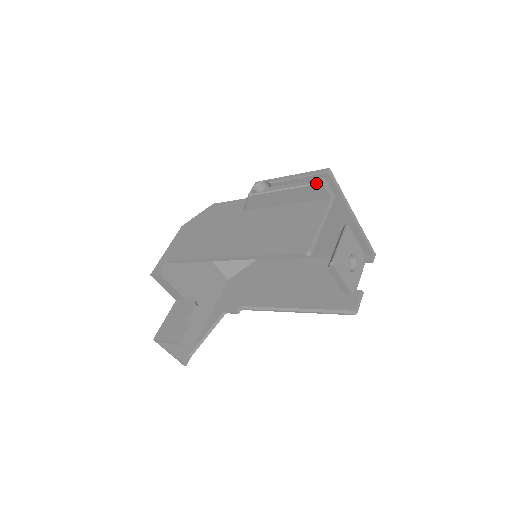
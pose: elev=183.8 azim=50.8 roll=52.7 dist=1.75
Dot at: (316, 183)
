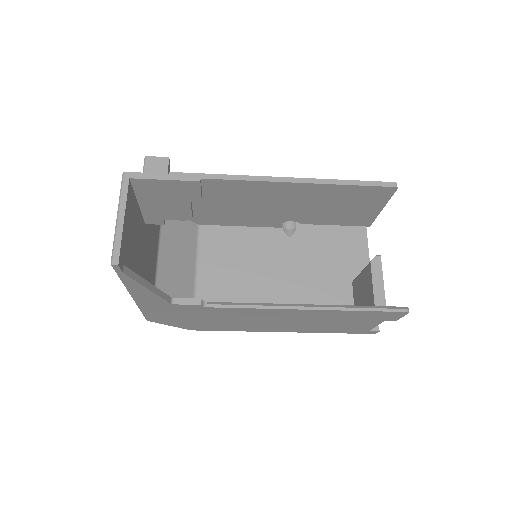
Dot at: occluded
